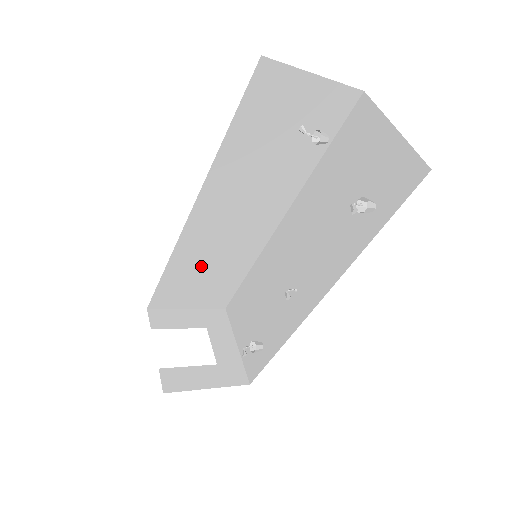
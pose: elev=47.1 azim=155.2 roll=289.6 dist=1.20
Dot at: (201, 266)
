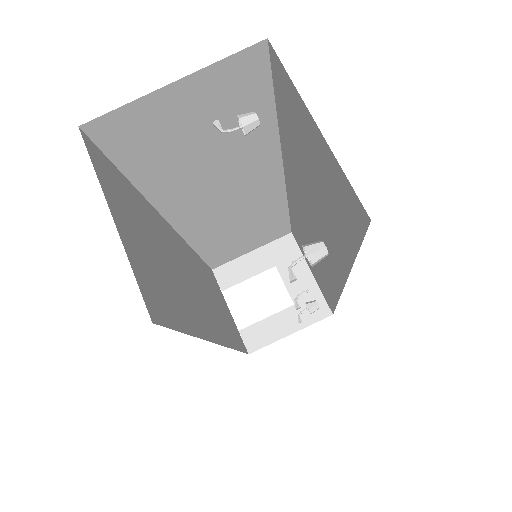
Dot at: (231, 235)
